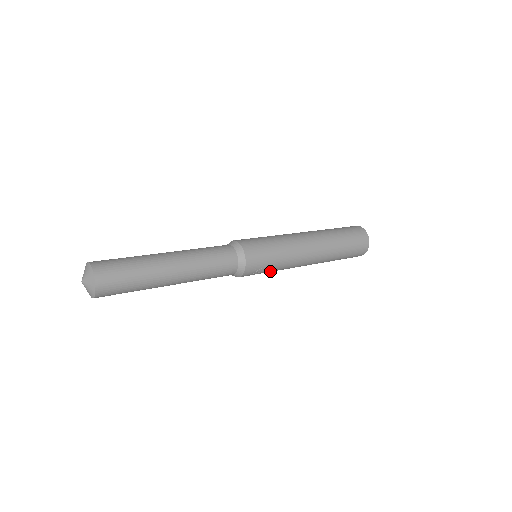
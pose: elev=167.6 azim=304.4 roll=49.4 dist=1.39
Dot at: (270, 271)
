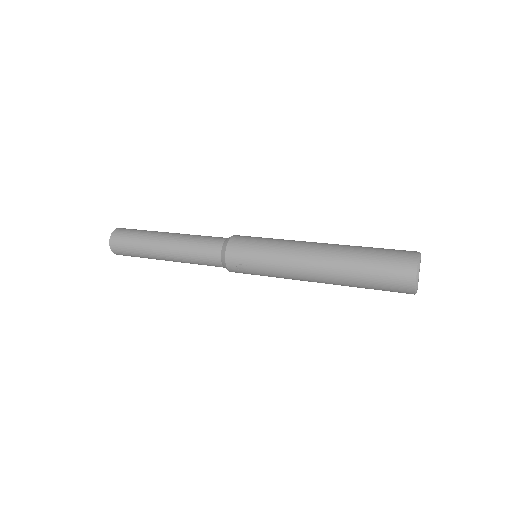
Dot at: (263, 274)
